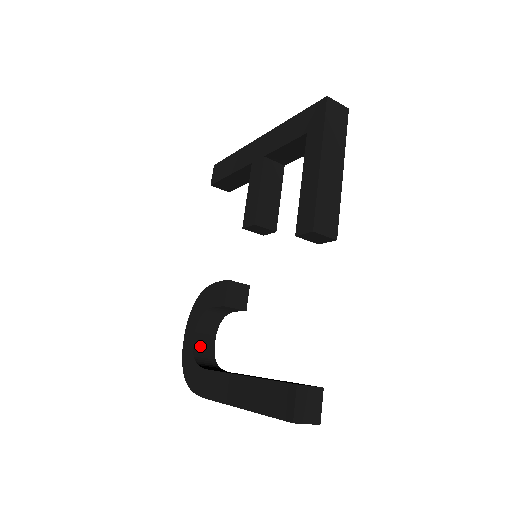
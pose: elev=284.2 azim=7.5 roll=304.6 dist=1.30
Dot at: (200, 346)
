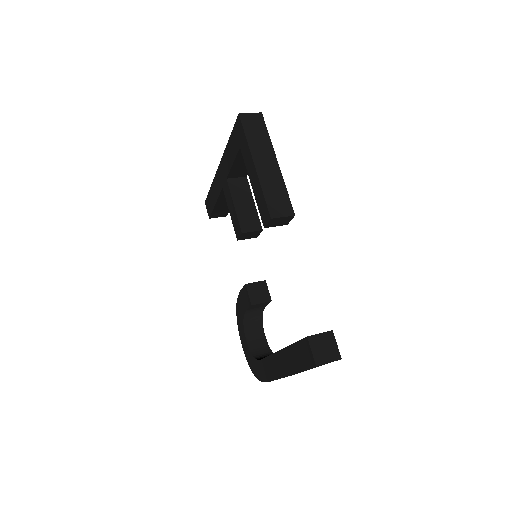
Dot at: (254, 345)
